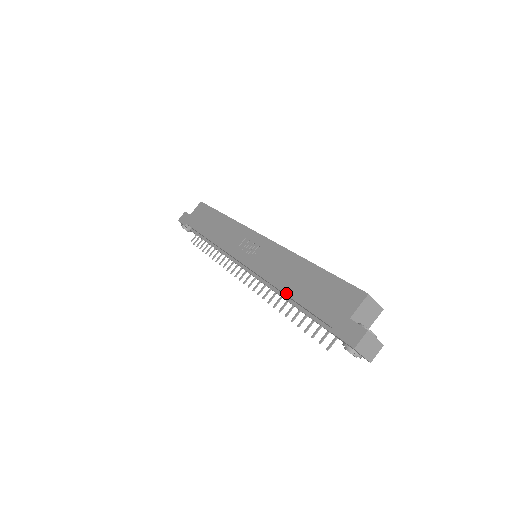
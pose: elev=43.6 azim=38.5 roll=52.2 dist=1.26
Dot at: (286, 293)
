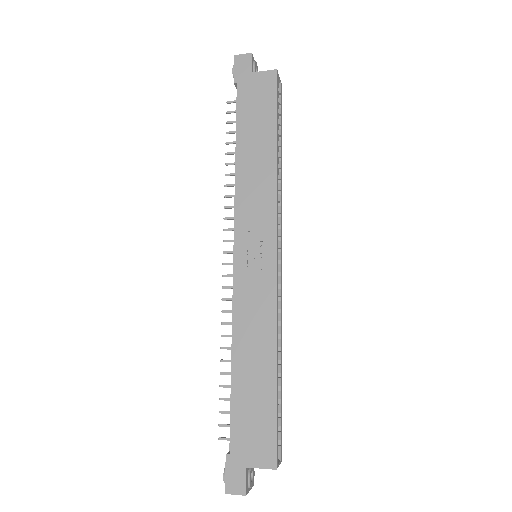
Dot at: (233, 366)
